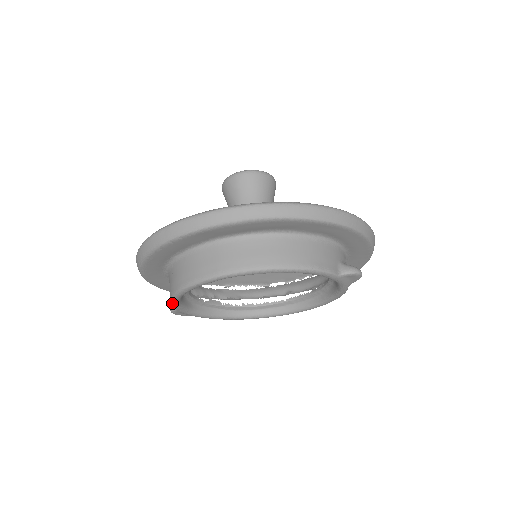
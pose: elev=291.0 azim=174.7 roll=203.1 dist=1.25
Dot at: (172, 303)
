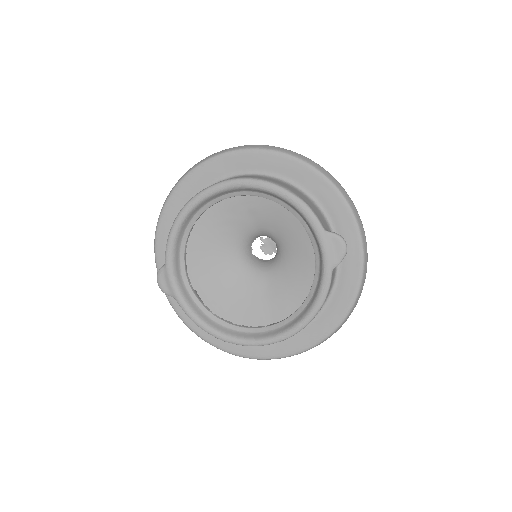
Dot at: (169, 237)
